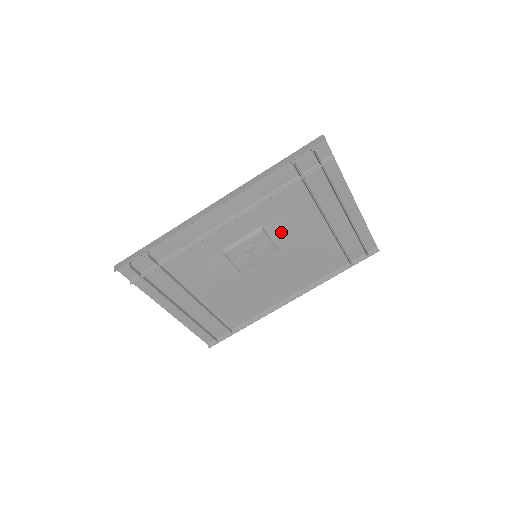
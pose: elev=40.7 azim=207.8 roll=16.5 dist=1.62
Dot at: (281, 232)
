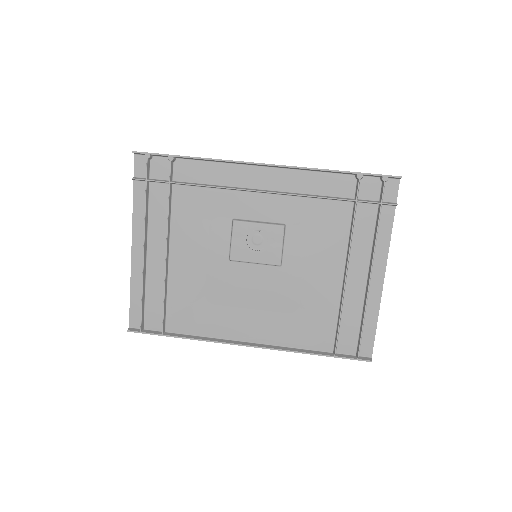
Dot at: (297, 247)
